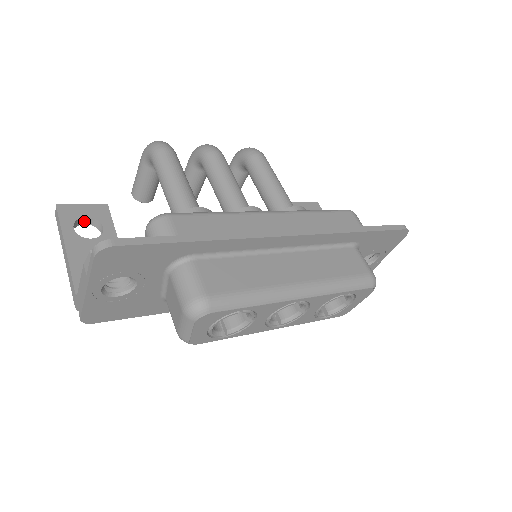
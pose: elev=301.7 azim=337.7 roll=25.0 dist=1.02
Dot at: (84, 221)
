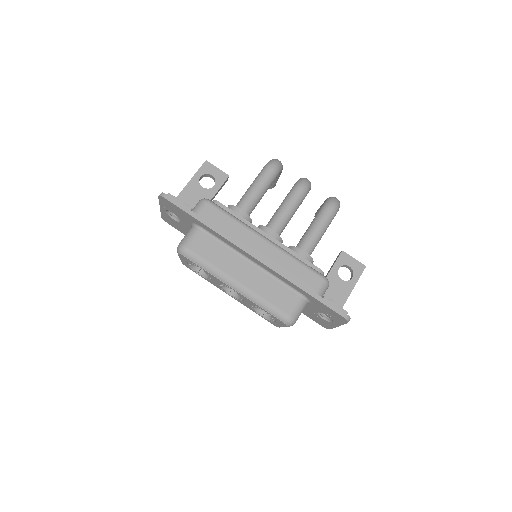
Dot at: (211, 176)
